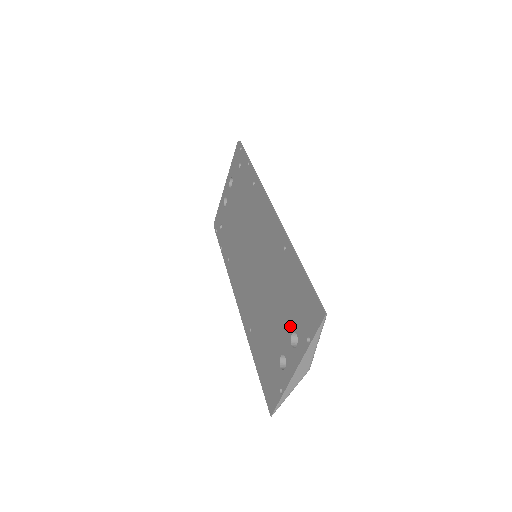
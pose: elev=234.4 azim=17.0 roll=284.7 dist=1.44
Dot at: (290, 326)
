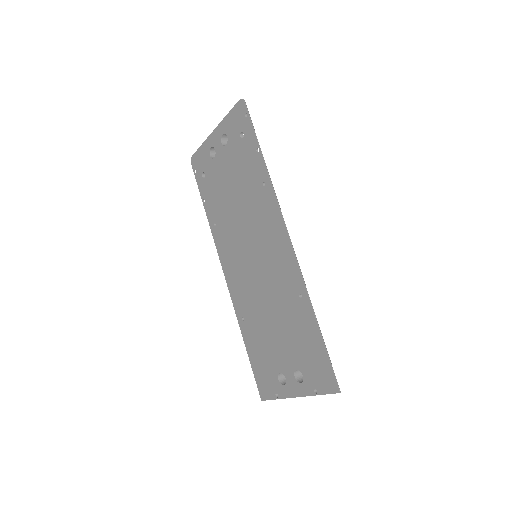
Dot at: (296, 363)
